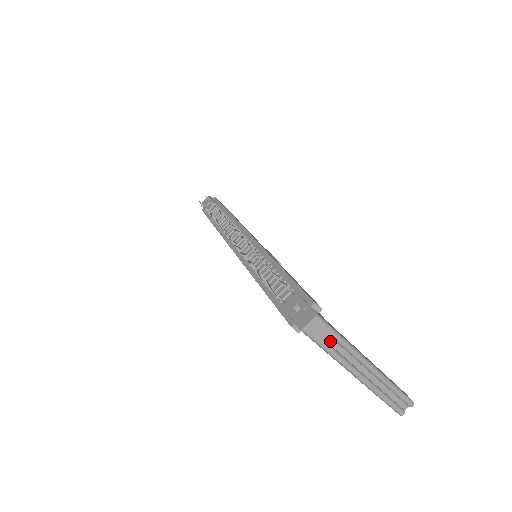
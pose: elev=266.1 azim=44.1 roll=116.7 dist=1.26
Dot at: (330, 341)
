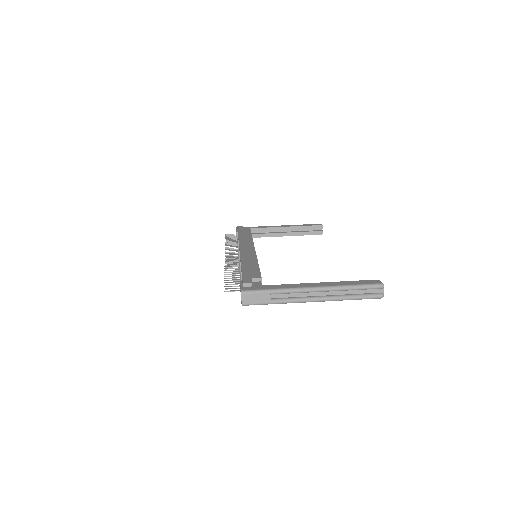
Dot at: (267, 298)
